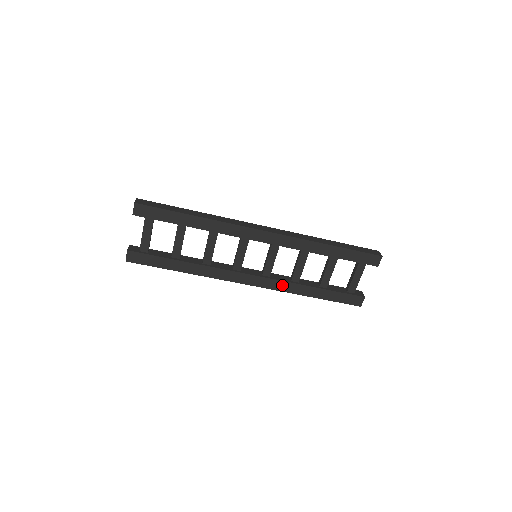
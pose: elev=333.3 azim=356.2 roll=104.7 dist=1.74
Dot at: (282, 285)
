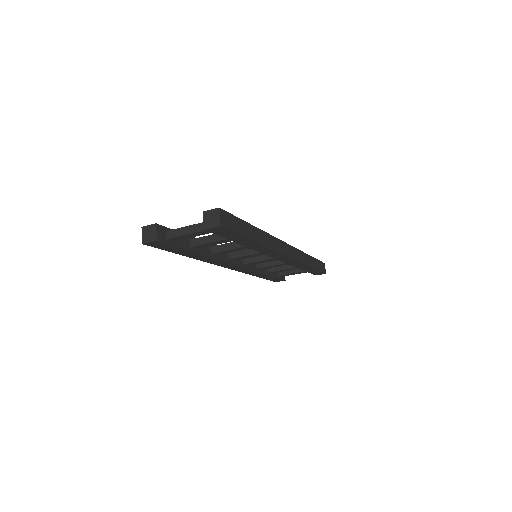
Dot at: (249, 271)
